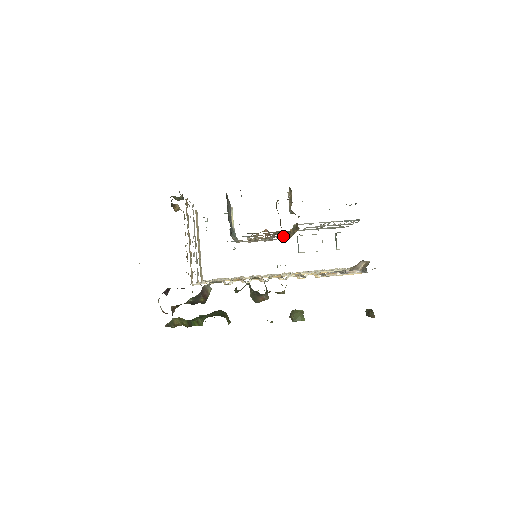
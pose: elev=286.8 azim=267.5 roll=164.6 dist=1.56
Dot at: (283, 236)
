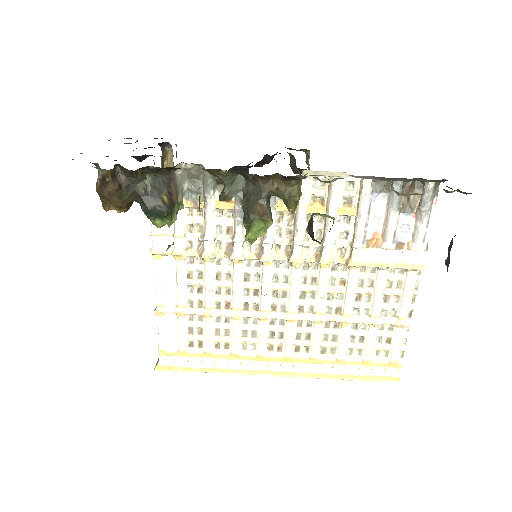
Dot at: occluded
